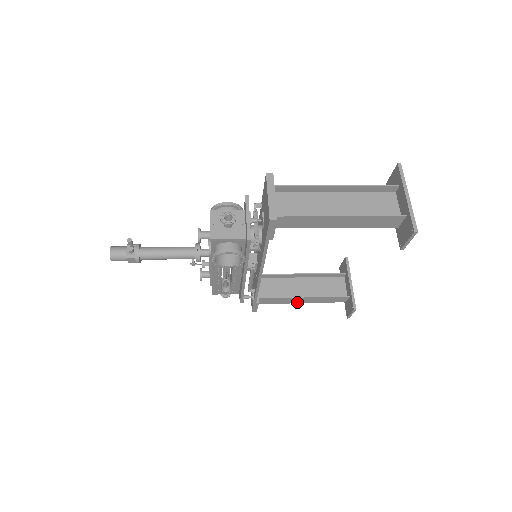
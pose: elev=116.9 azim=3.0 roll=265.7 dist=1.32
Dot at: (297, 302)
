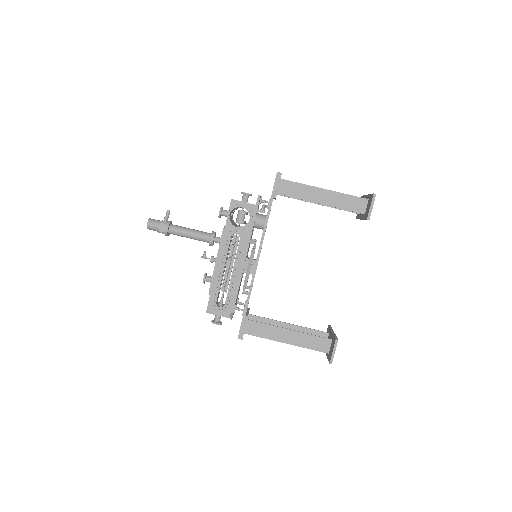
Dot at: (282, 340)
